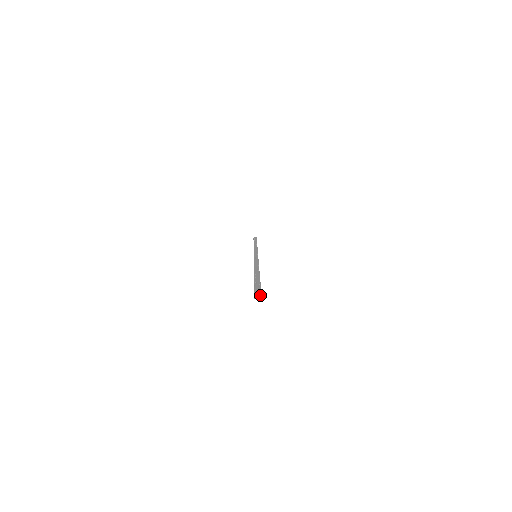
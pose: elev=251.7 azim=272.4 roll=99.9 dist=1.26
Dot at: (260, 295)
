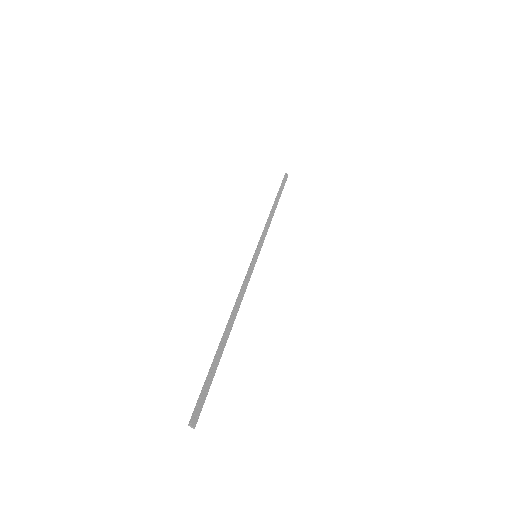
Dot at: (197, 420)
